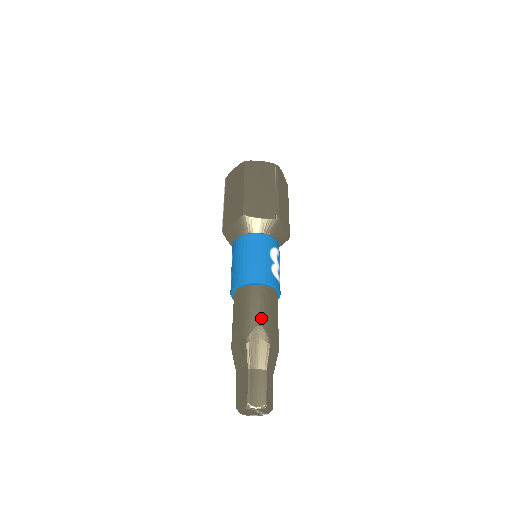
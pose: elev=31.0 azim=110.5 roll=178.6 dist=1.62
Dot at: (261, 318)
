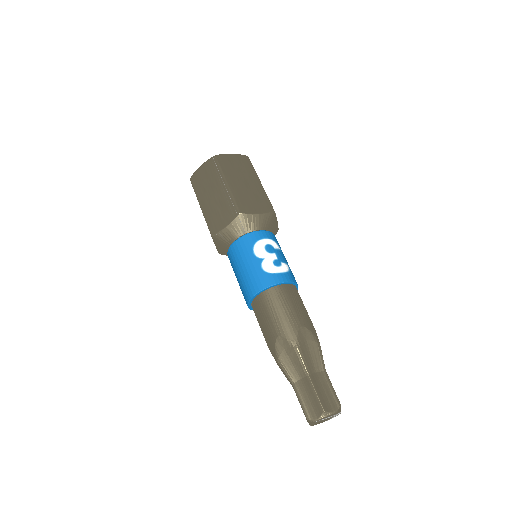
Dot at: (276, 327)
